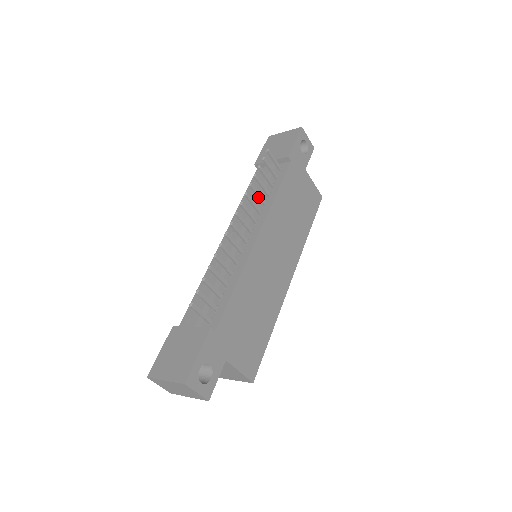
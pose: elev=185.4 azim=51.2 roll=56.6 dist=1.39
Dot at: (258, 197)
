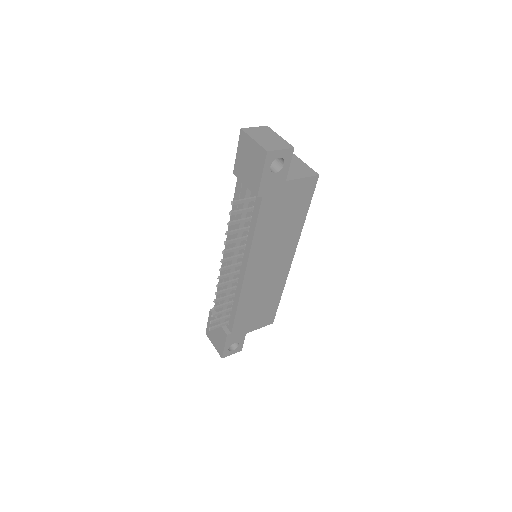
Dot at: (237, 241)
